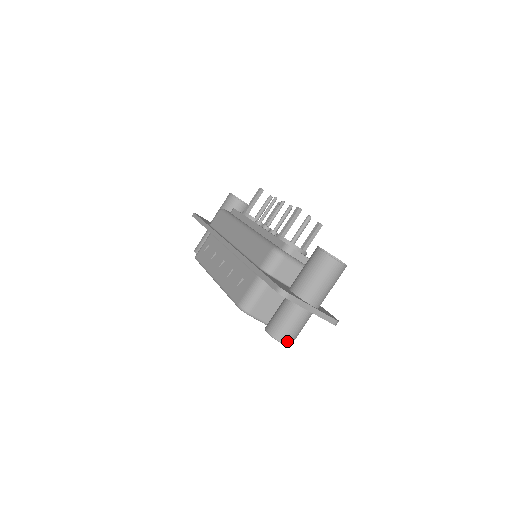
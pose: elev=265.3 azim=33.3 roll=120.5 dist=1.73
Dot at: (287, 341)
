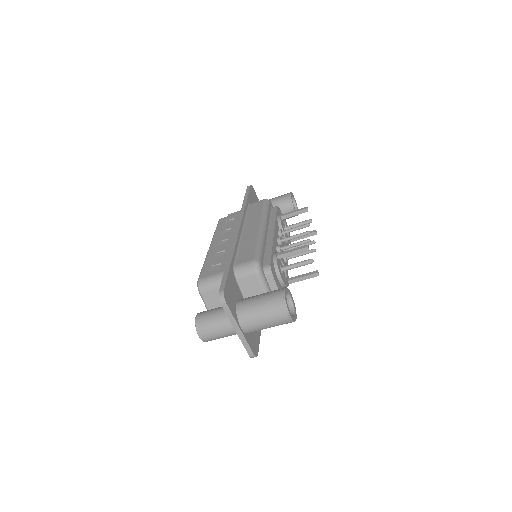
Dot at: (203, 336)
